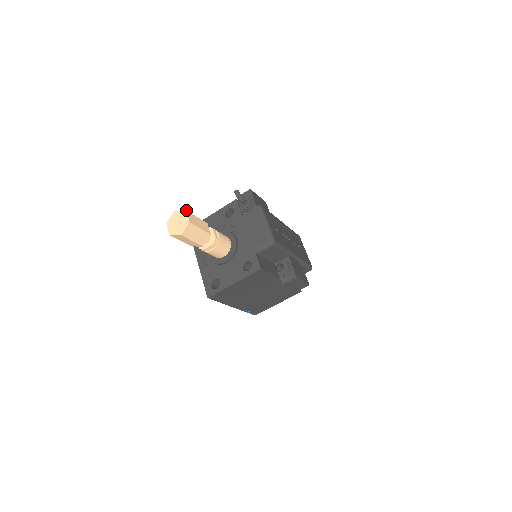
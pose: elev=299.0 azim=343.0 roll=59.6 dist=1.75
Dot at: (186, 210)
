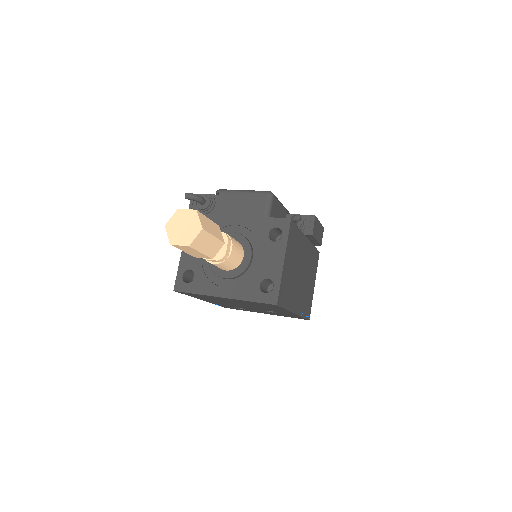
Dot at: (177, 209)
